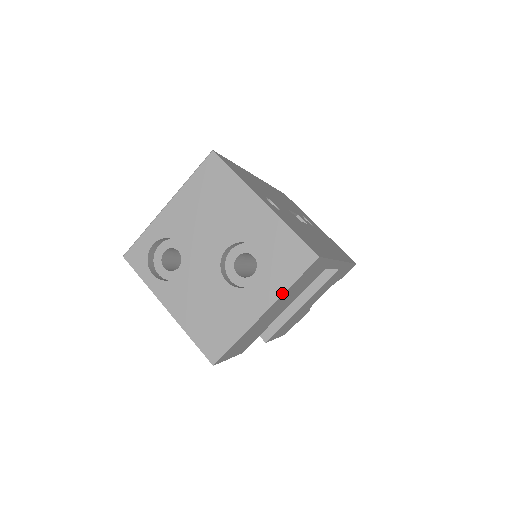
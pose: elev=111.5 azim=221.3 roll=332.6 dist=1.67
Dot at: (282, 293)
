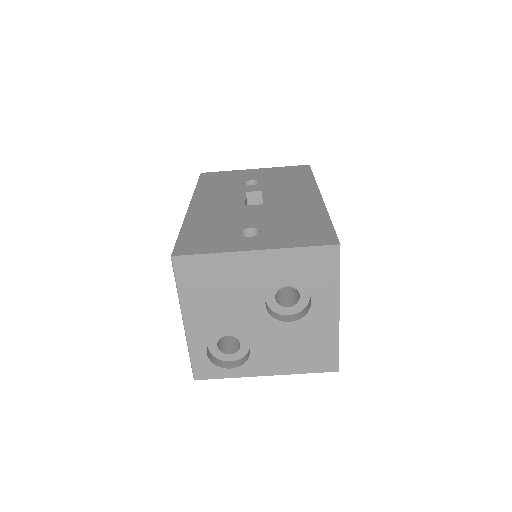
Dot at: (338, 291)
